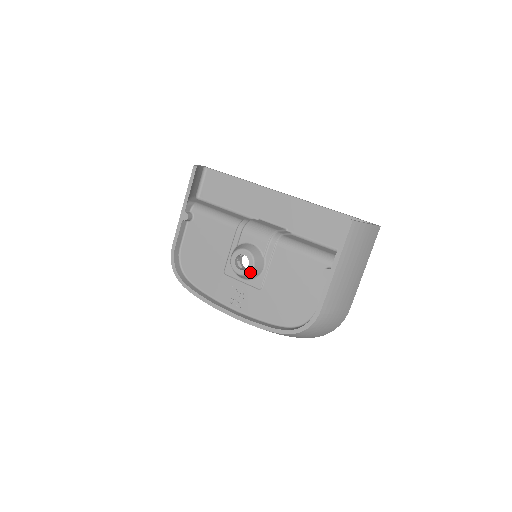
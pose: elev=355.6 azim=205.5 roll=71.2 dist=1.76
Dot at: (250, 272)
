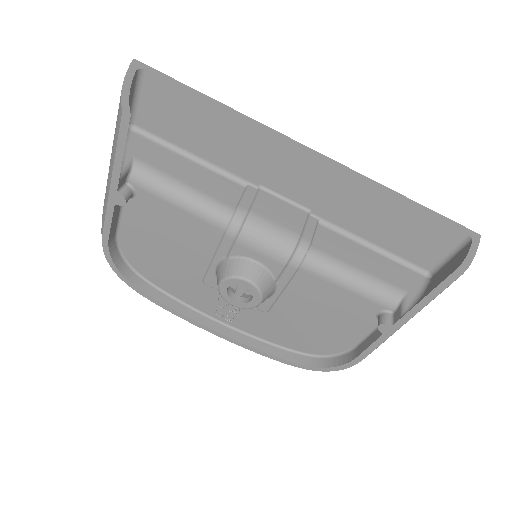
Dot at: (254, 307)
